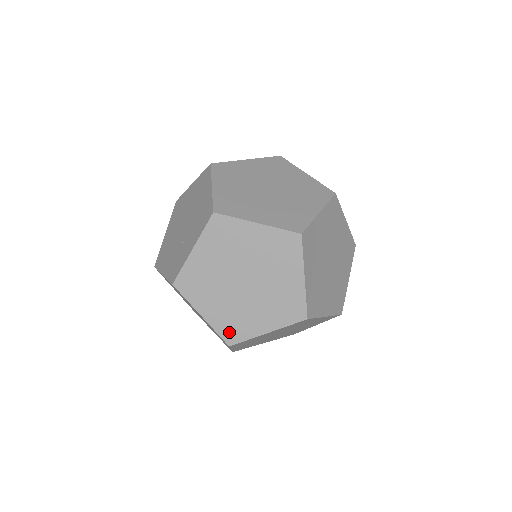
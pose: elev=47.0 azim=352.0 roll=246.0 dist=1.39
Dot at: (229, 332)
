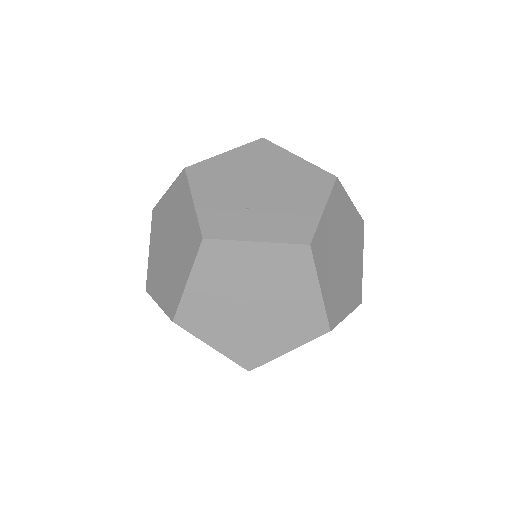
Dot at: (188, 315)
